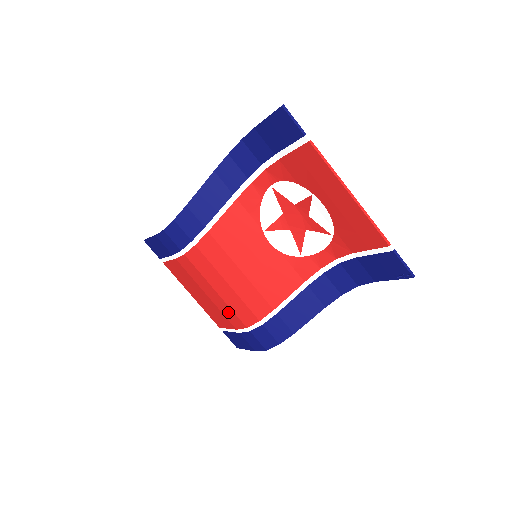
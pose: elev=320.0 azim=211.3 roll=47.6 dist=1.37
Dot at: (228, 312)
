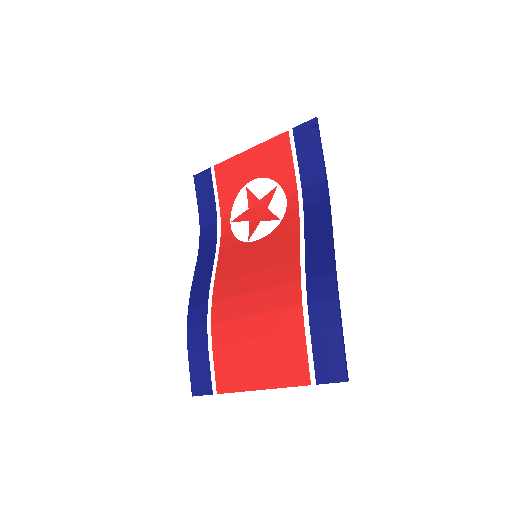
Dot at: (279, 321)
